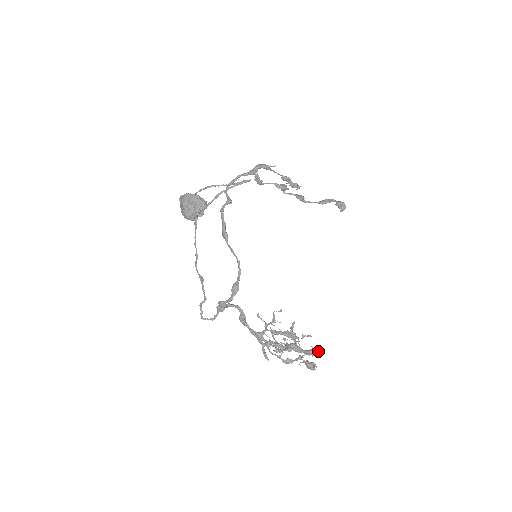
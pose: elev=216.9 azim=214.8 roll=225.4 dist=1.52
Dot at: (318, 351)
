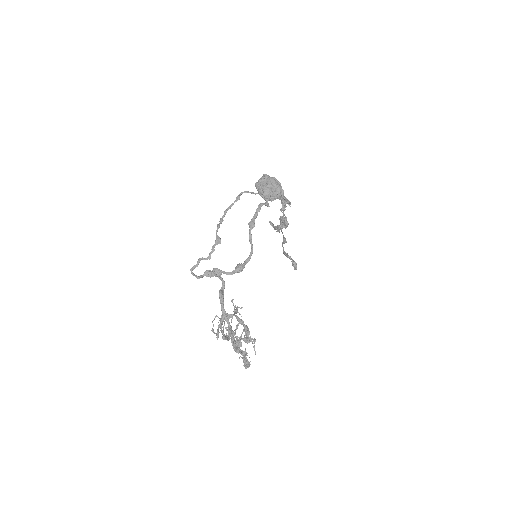
Dot at: occluded
